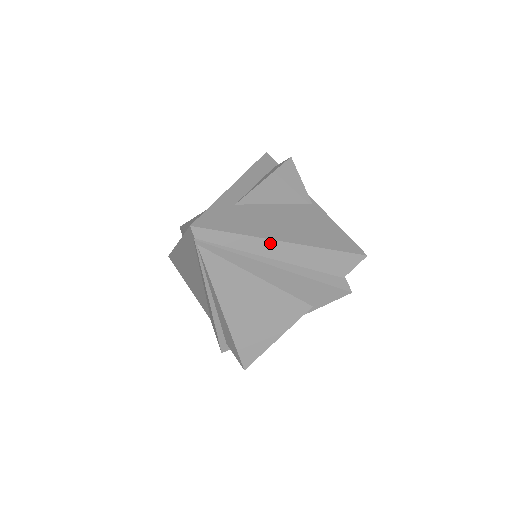
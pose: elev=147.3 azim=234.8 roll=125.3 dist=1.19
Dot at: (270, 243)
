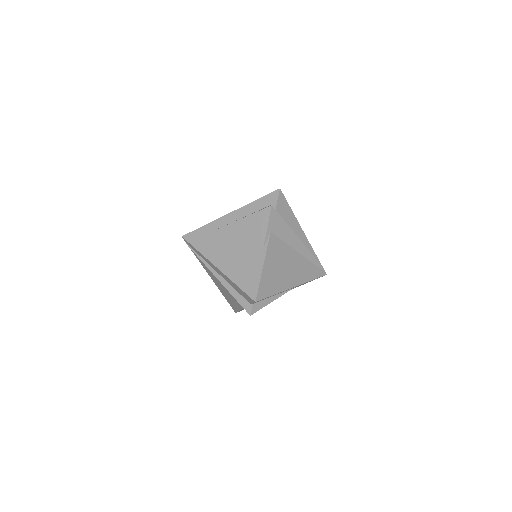
Dot at: (212, 264)
